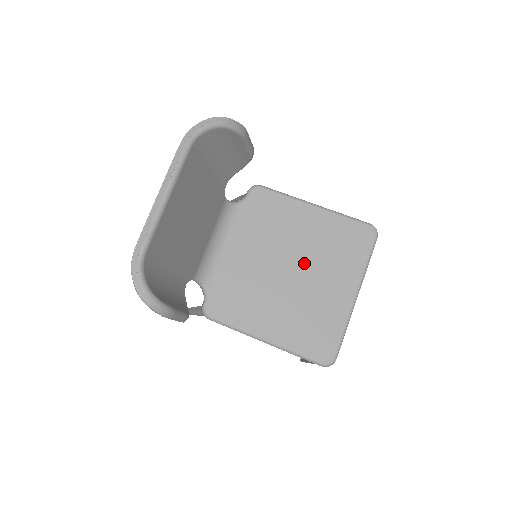
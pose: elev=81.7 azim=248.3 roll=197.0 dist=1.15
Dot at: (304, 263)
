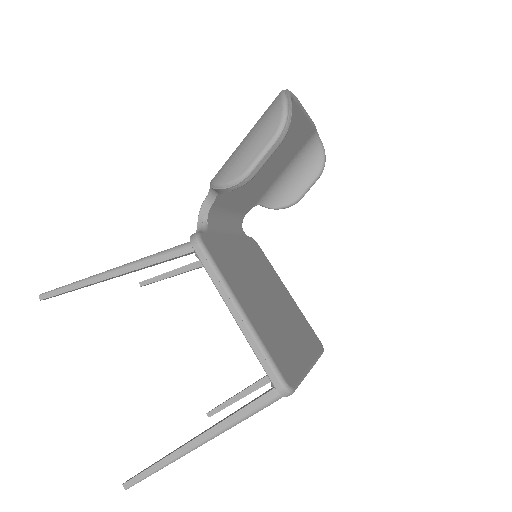
Dot at: (278, 305)
